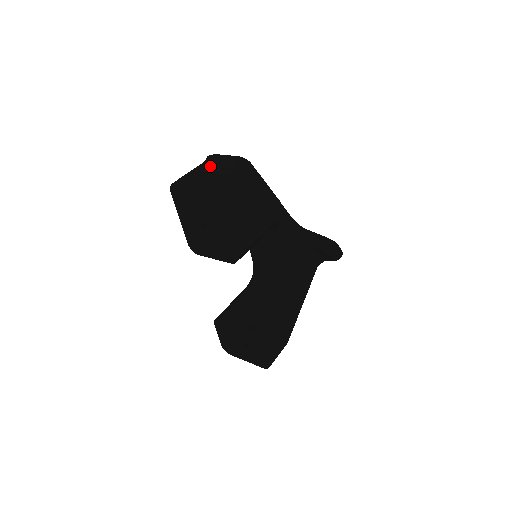
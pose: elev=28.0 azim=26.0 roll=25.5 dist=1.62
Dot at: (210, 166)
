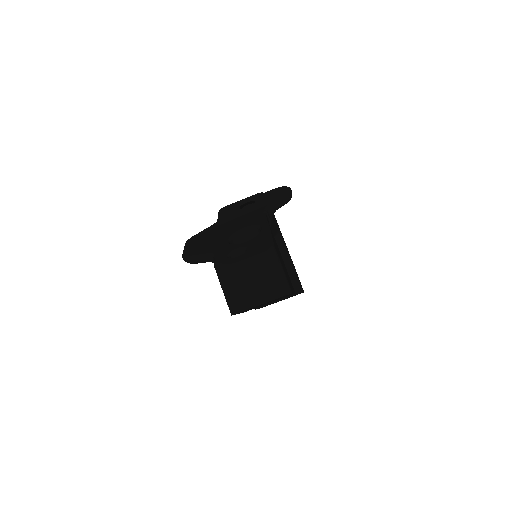
Dot at: (245, 276)
